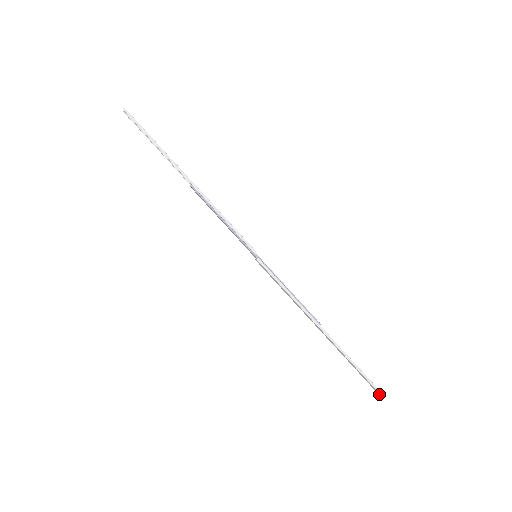
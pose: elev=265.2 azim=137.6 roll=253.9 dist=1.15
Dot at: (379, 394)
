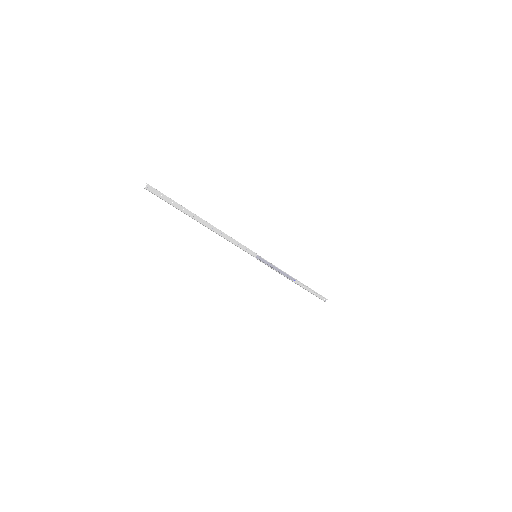
Dot at: (325, 300)
